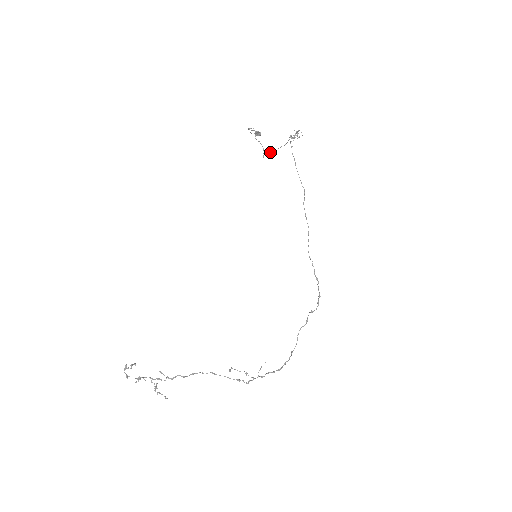
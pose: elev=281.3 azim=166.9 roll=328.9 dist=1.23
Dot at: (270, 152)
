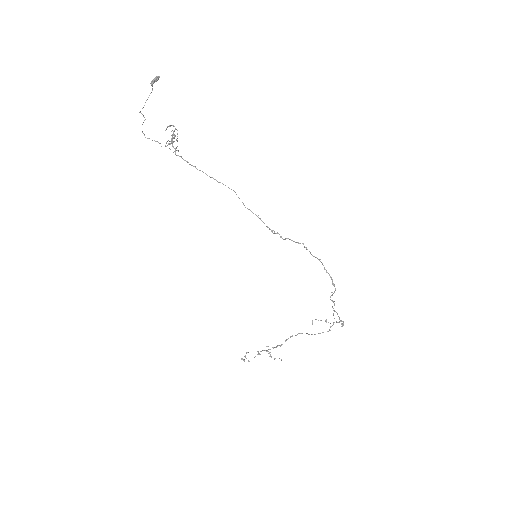
Dot at: occluded
